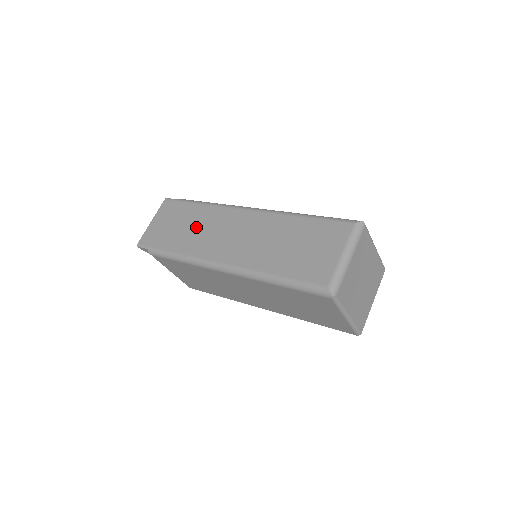
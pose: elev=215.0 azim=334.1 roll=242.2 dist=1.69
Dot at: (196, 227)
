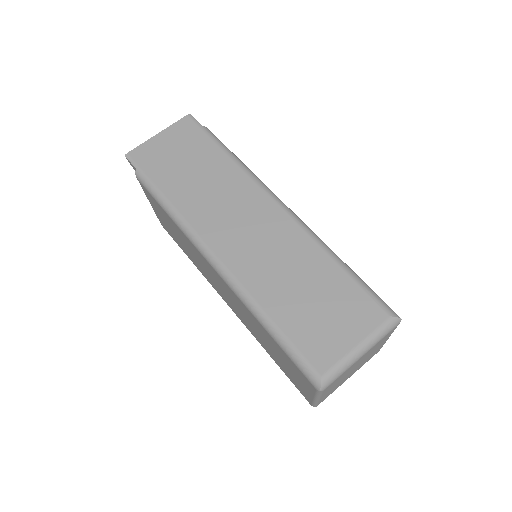
Dot at: (208, 183)
